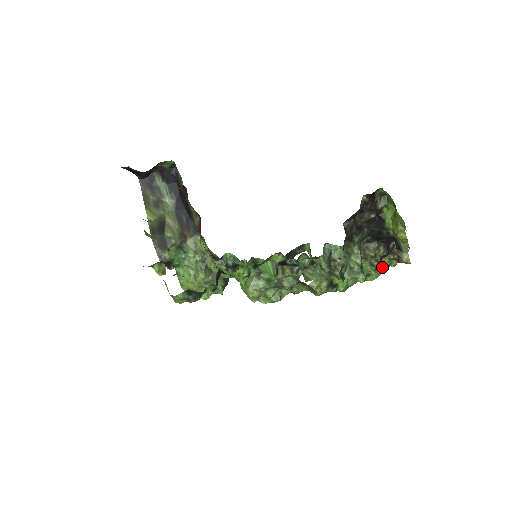
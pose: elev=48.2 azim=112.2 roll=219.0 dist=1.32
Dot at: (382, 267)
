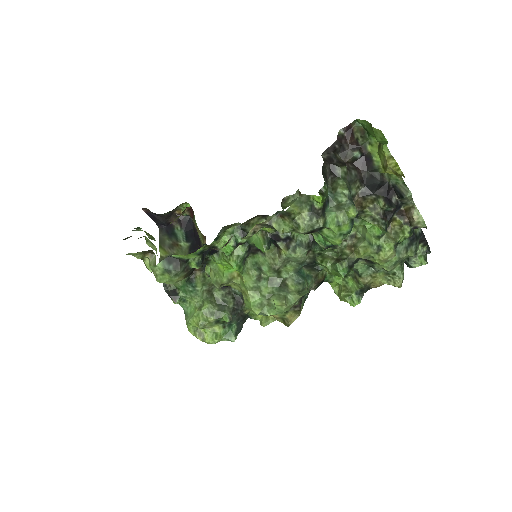
Dot at: (394, 237)
